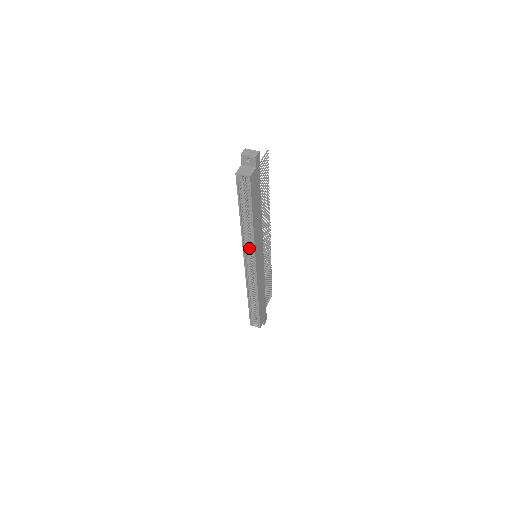
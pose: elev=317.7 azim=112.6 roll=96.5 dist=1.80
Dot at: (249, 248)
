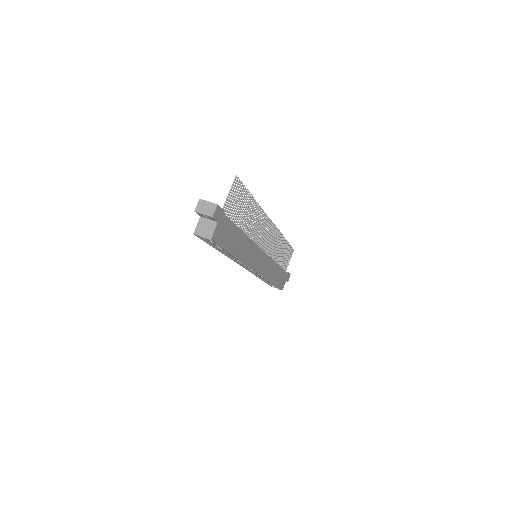
Dot at: occluded
